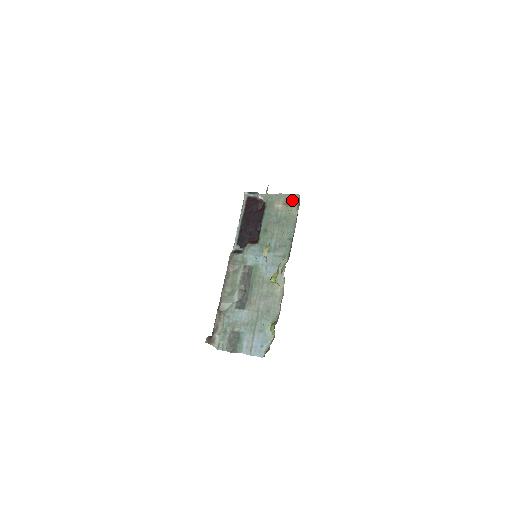
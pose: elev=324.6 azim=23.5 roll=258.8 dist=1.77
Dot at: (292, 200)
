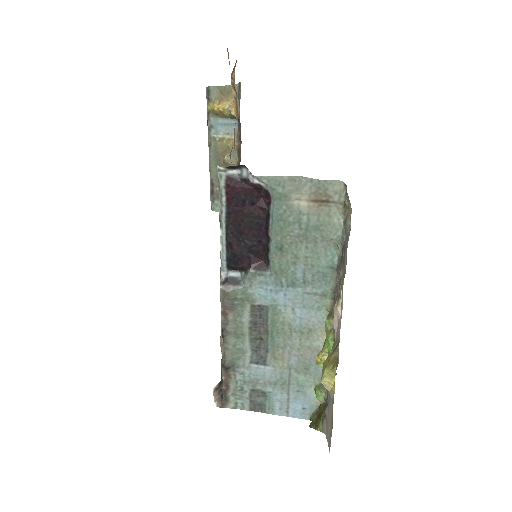
Dot at: (329, 193)
